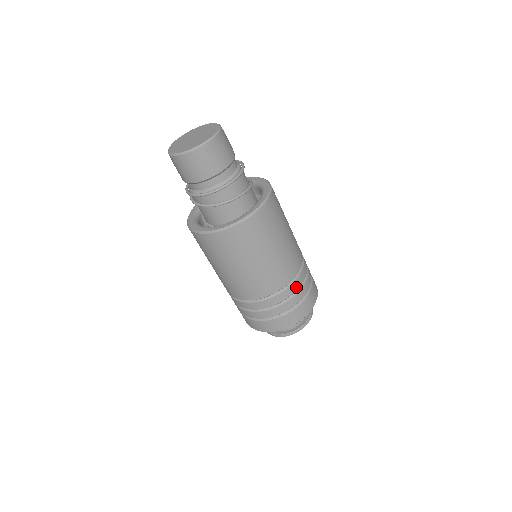
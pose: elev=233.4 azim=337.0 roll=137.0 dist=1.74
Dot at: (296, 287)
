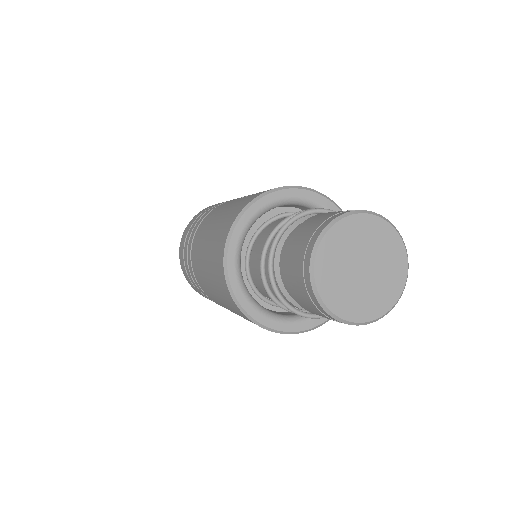
Dot at: occluded
